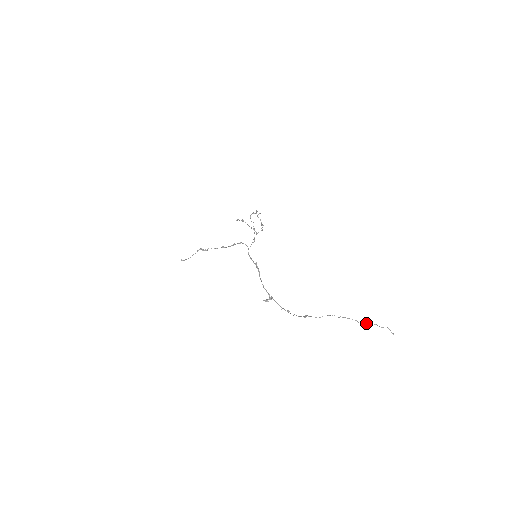
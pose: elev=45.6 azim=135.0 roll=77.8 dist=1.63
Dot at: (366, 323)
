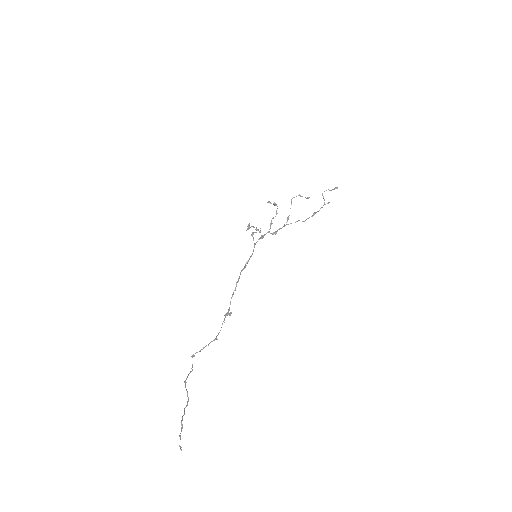
Dot at: (184, 411)
